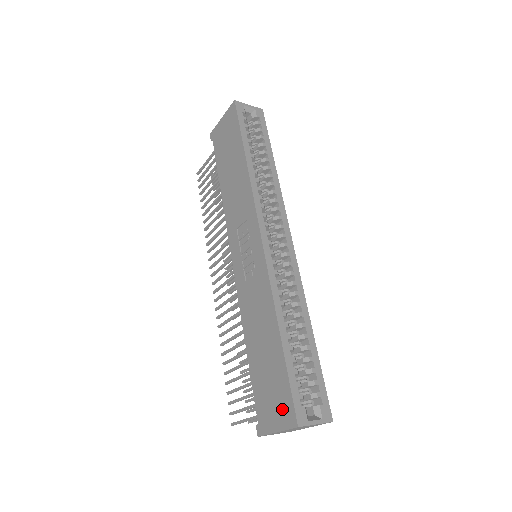
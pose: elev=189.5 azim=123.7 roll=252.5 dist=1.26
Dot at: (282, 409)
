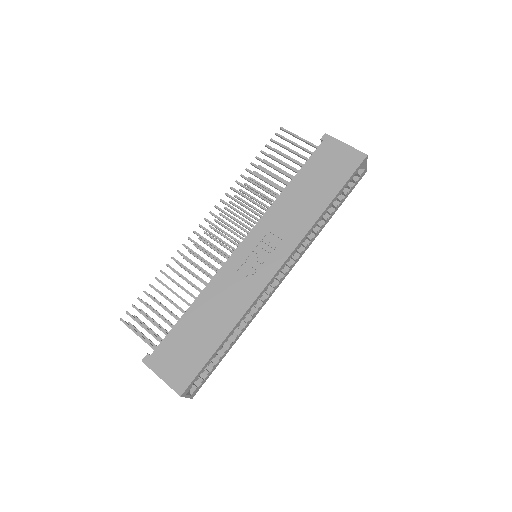
Dot at: (180, 374)
